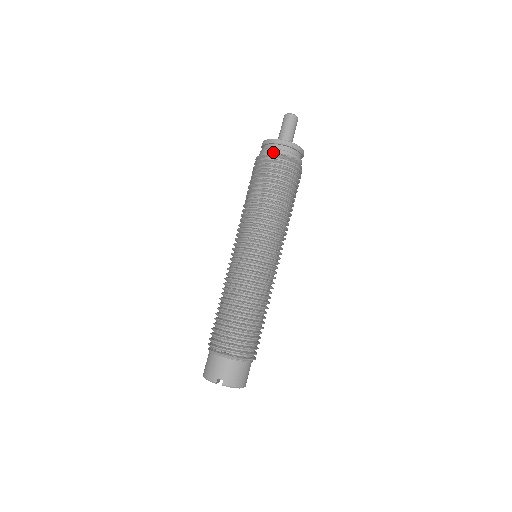
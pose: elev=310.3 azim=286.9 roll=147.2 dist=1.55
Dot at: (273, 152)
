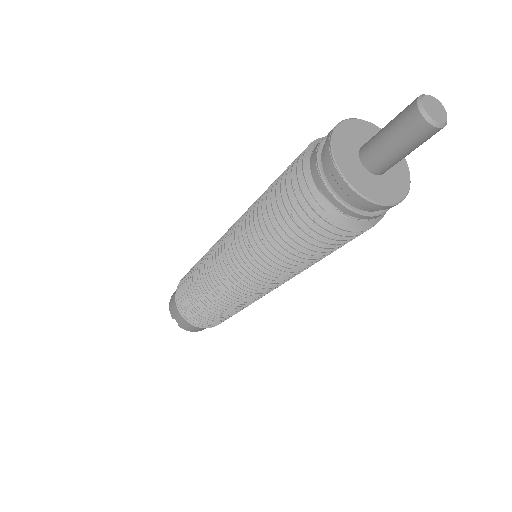
Dot at: (320, 189)
